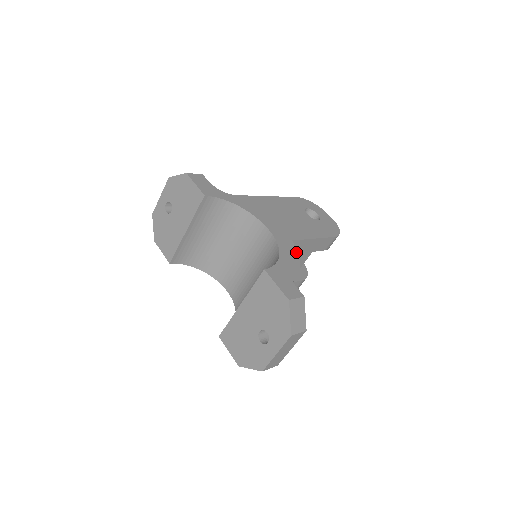
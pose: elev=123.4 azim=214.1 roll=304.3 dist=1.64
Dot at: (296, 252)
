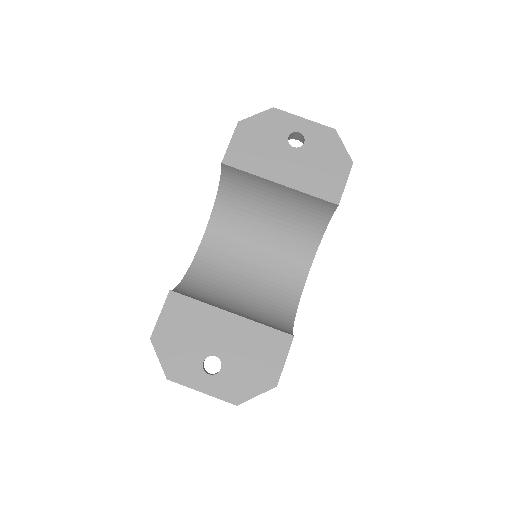
Dot at: occluded
